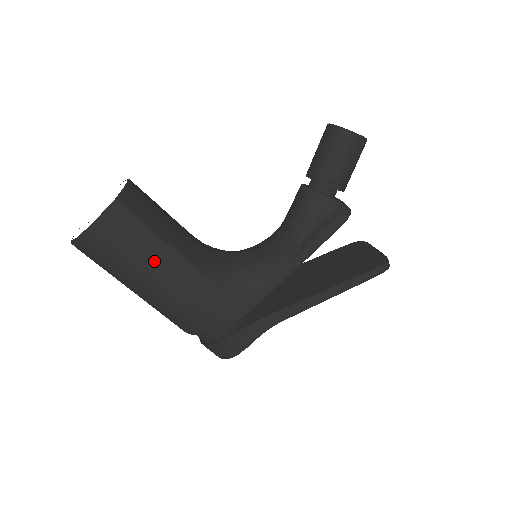
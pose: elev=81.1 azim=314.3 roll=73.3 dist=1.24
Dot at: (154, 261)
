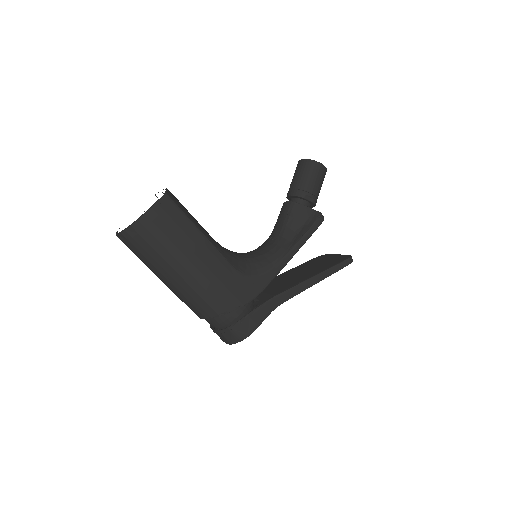
Dot at: (191, 245)
